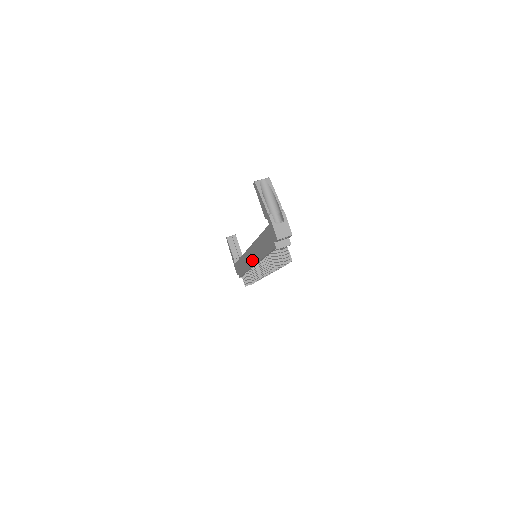
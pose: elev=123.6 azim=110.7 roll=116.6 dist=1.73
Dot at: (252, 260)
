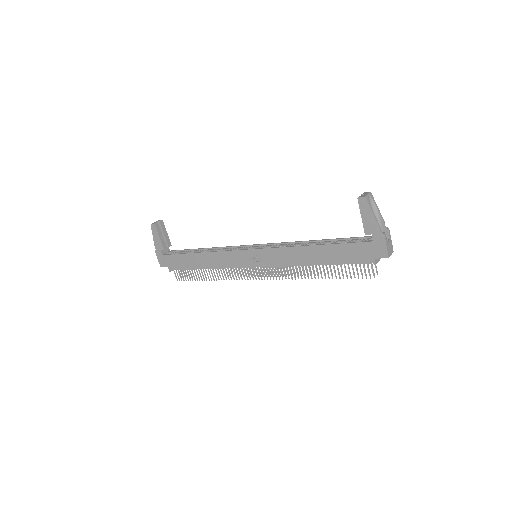
Dot at: (259, 262)
